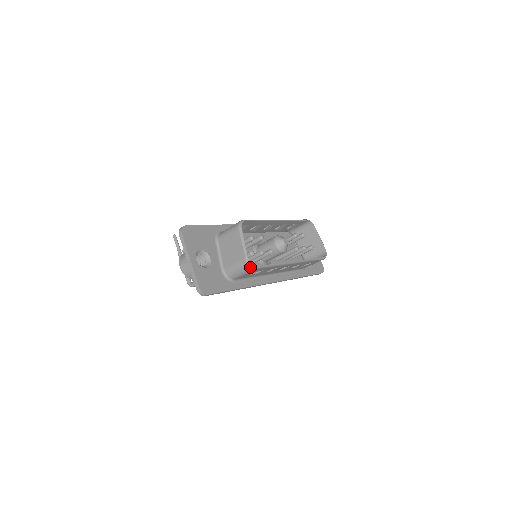
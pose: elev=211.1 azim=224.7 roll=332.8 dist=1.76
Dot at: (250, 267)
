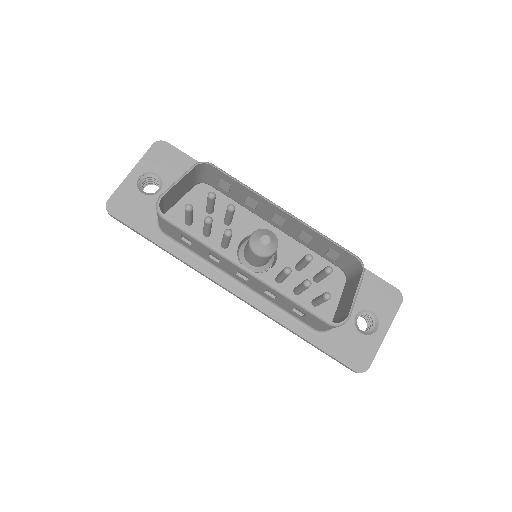
Dot at: (157, 210)
